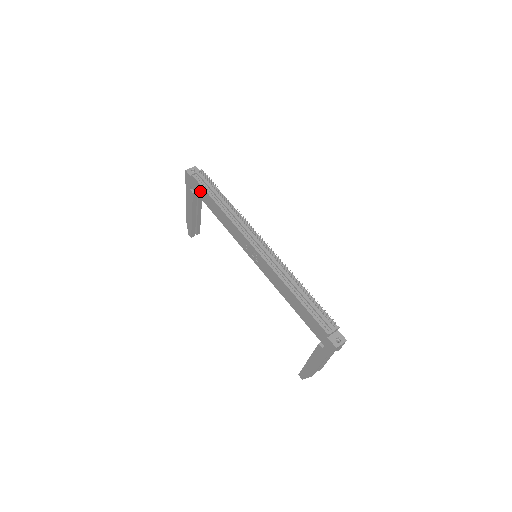
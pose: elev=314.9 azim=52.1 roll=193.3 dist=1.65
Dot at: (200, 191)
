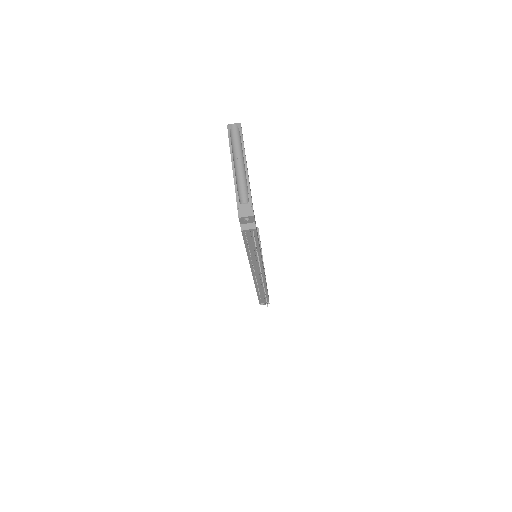
Dot at: occluded
